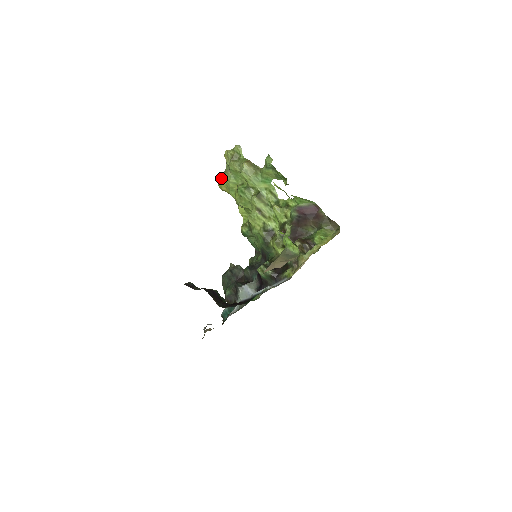
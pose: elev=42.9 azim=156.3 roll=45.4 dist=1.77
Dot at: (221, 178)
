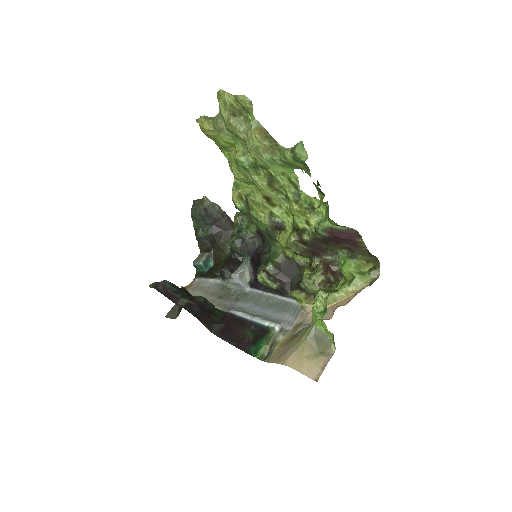
Dot at: (208, 130)
